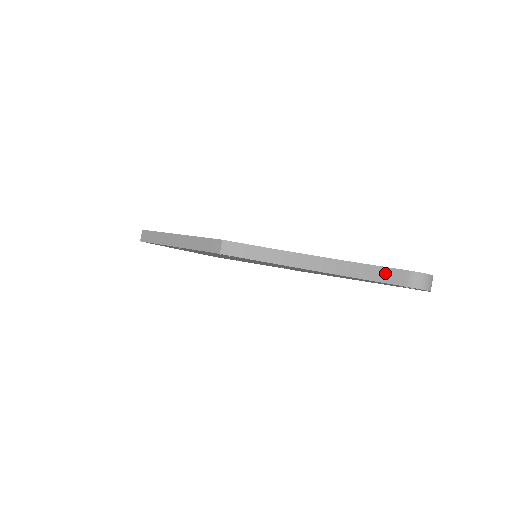
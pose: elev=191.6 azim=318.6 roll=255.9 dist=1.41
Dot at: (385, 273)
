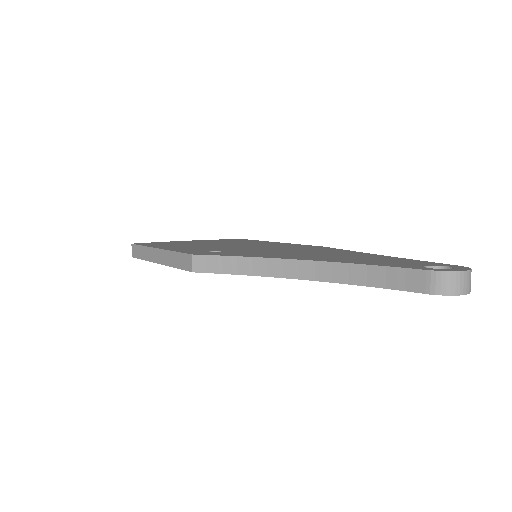
Dot at: (396, 276)
